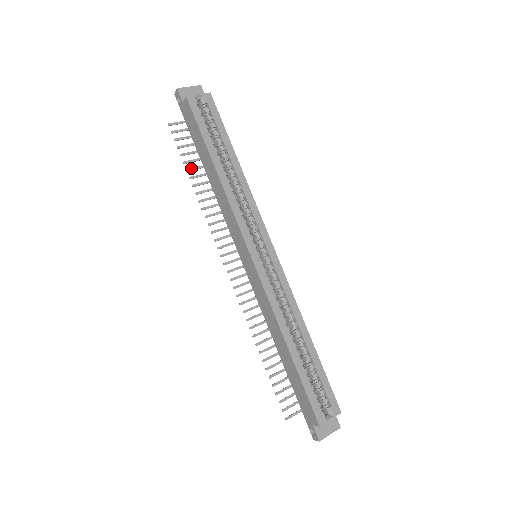
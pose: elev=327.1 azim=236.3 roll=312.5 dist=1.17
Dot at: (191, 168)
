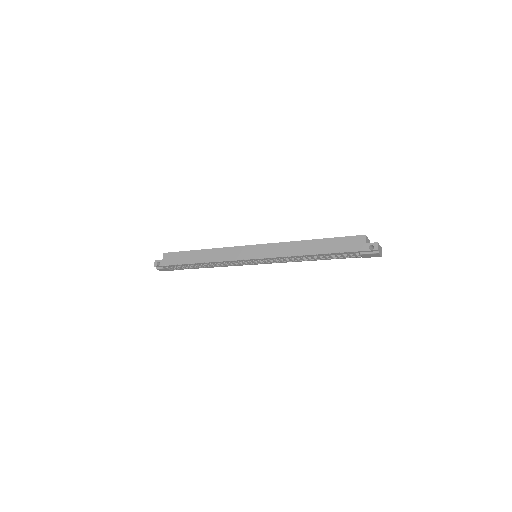
Dot at: occluded
